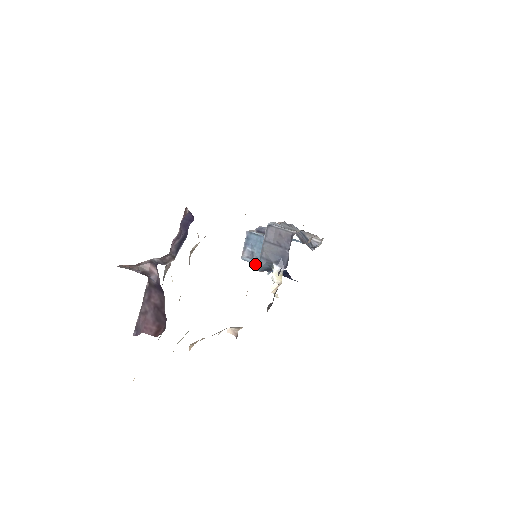
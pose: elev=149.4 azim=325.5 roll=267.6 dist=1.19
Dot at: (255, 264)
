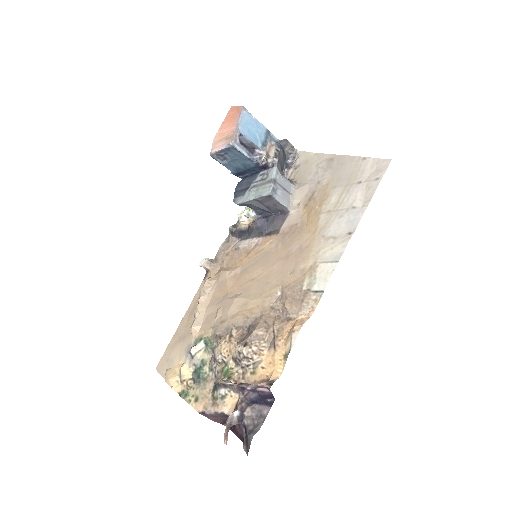
Dot at: (223, 165)
